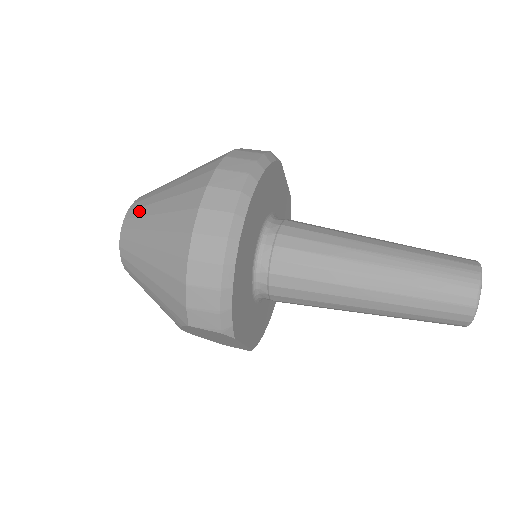
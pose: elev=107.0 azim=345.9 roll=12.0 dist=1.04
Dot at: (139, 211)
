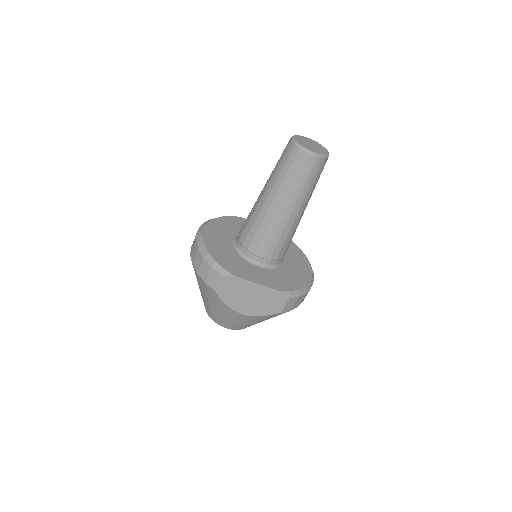
Dot at: occluded
